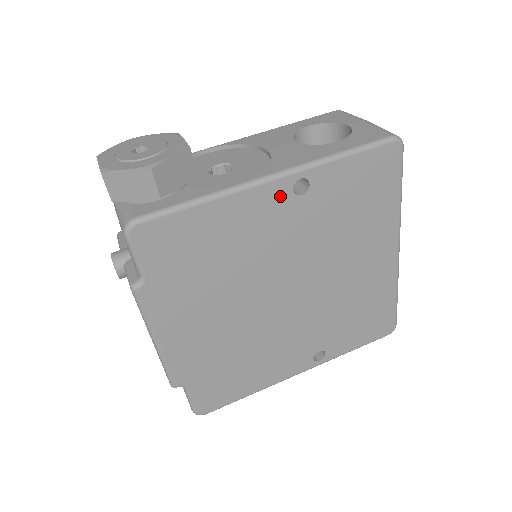
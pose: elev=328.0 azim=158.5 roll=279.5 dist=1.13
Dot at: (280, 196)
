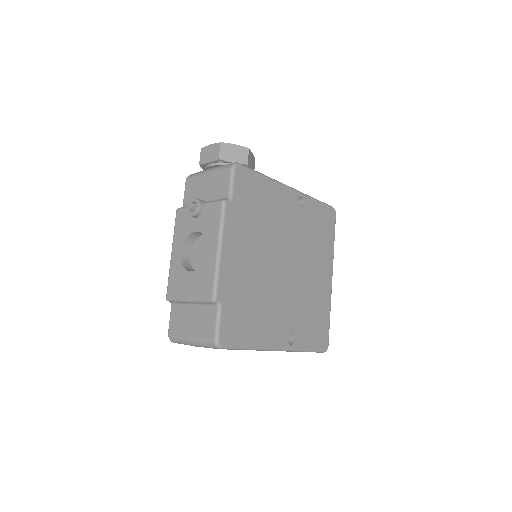
Dot at: (293, 200)
